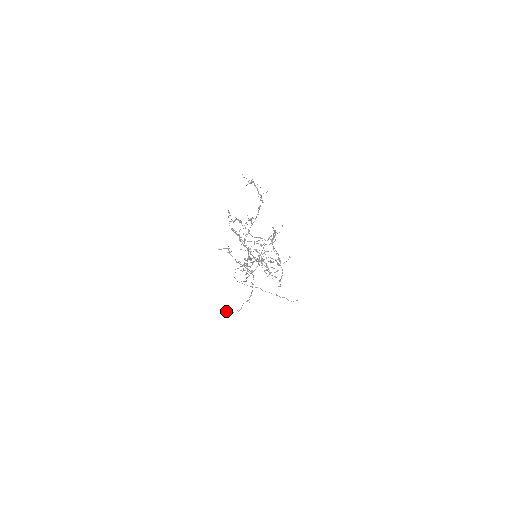
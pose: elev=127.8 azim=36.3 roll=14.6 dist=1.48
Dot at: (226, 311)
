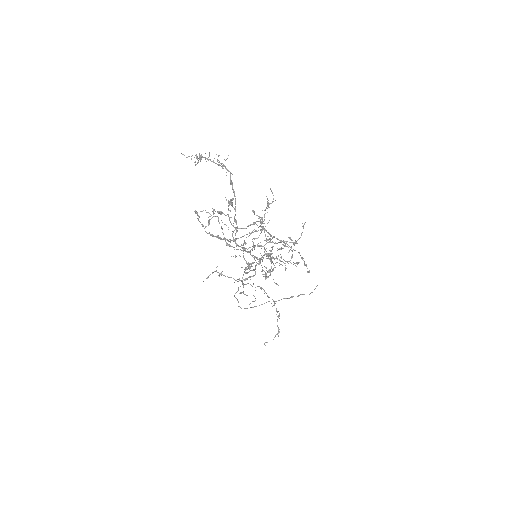
Dot at: occluded
